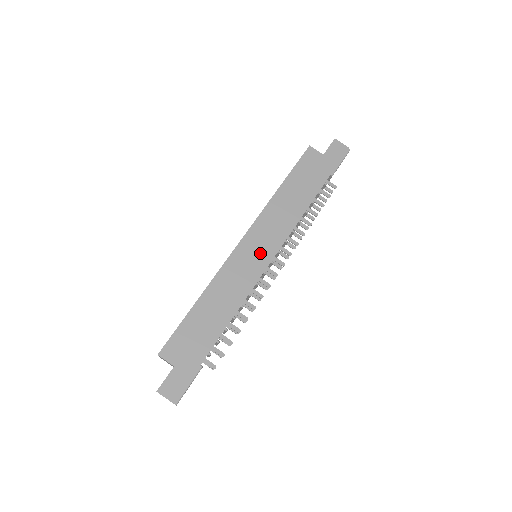
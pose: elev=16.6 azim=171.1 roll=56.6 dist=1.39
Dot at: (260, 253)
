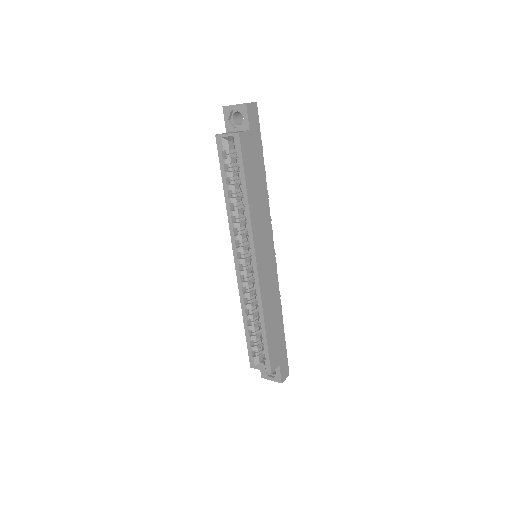
Dot at: (268, 257)
